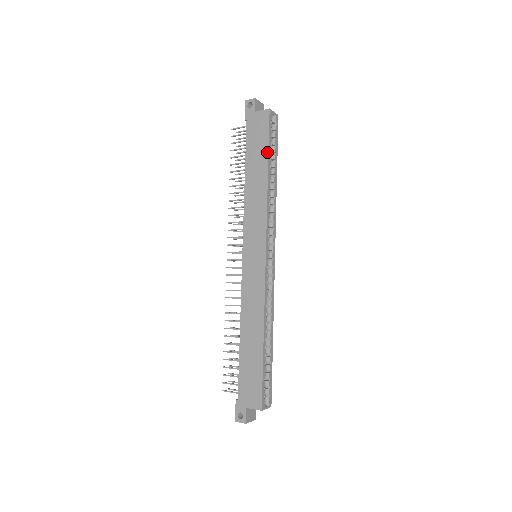
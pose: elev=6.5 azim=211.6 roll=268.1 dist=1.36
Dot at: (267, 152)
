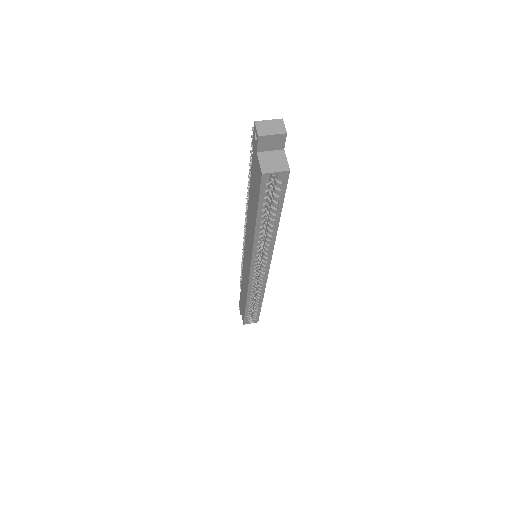
Dot at: (256, 211)
